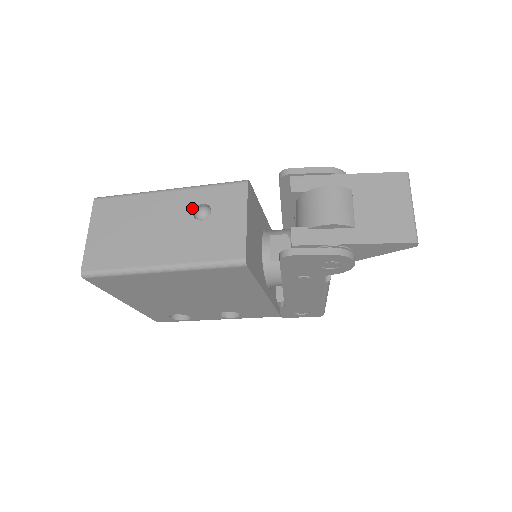
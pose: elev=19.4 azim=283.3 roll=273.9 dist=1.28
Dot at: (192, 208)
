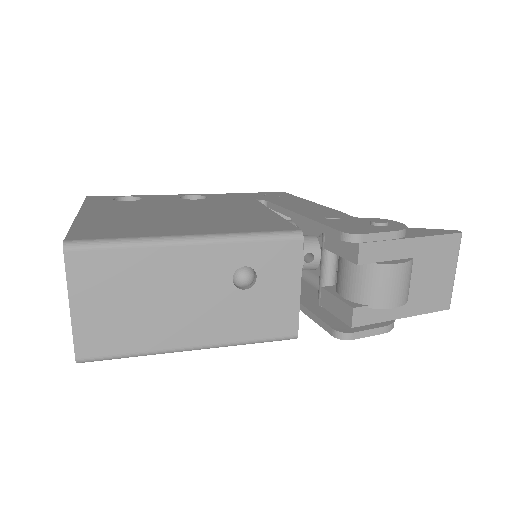
Dot at: (231, 272)
